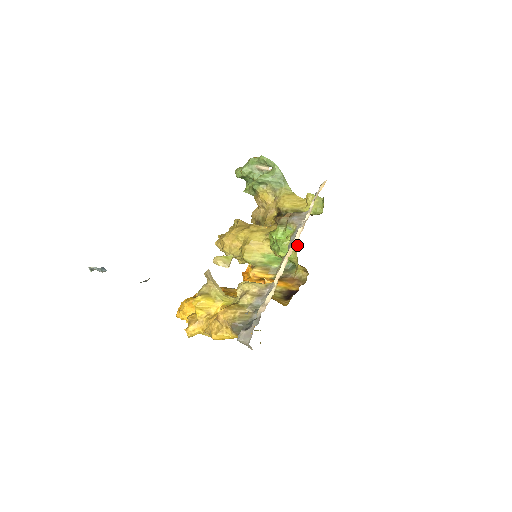
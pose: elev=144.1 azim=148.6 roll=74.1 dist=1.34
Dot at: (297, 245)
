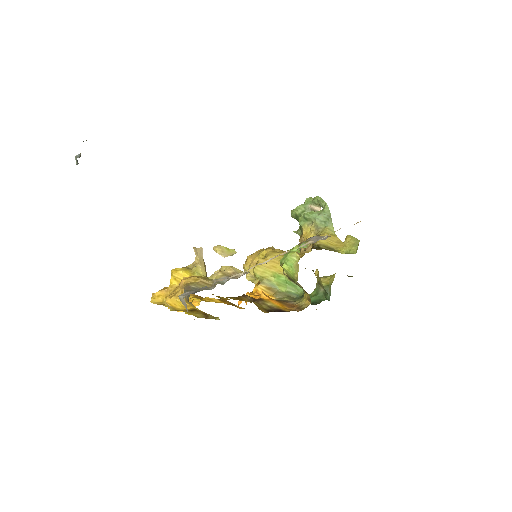
Dot at: (329, 300)
